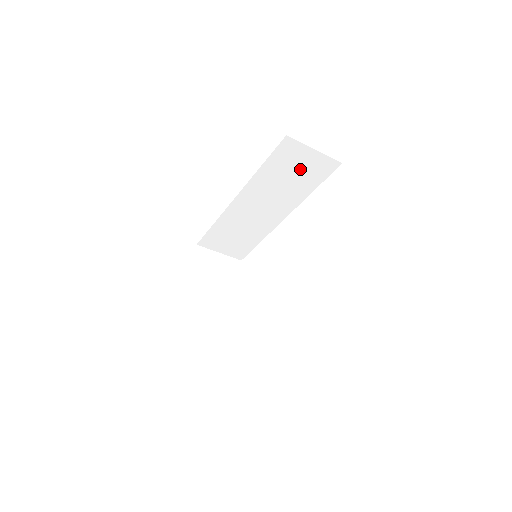
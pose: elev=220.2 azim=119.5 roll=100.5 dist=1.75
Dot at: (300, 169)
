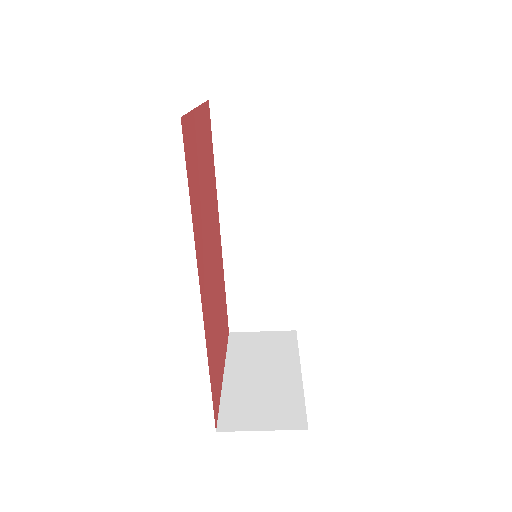
Dot at: (256, 136)
